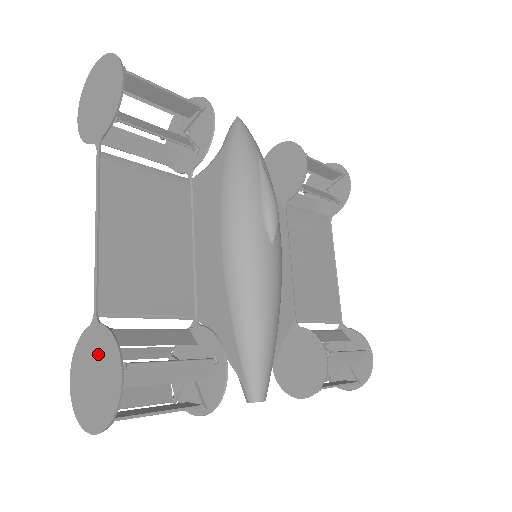
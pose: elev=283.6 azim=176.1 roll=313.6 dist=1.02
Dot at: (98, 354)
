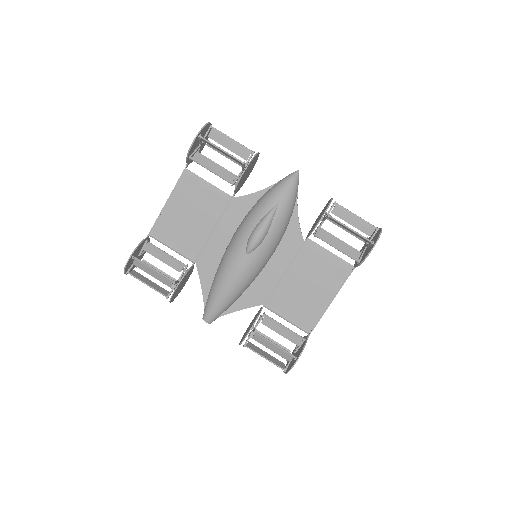
Dot at: (140, 249)
